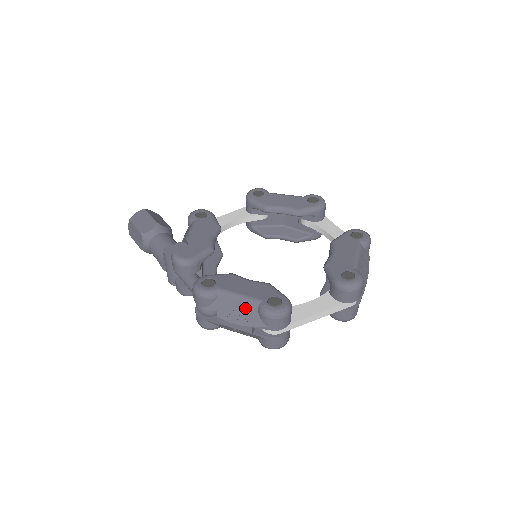
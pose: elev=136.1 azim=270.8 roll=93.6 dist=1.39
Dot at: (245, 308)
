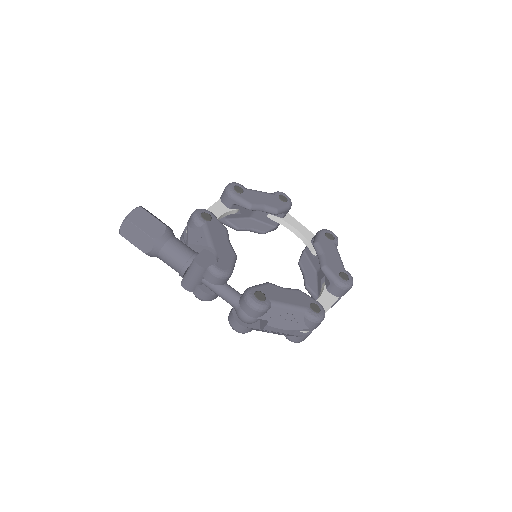
Dot at: (293, 316)
